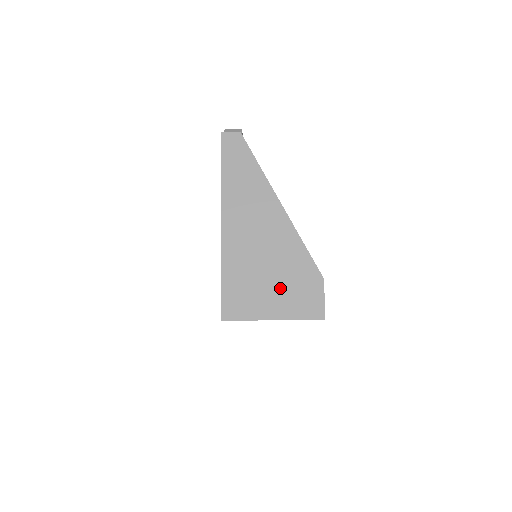
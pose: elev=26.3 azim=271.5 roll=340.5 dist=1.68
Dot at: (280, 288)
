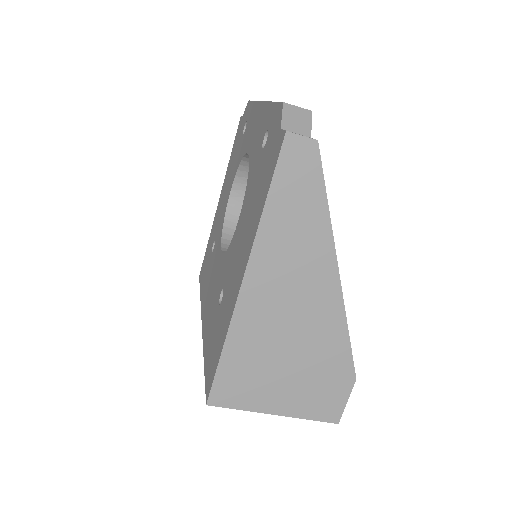
Dot at: (297, 380)
